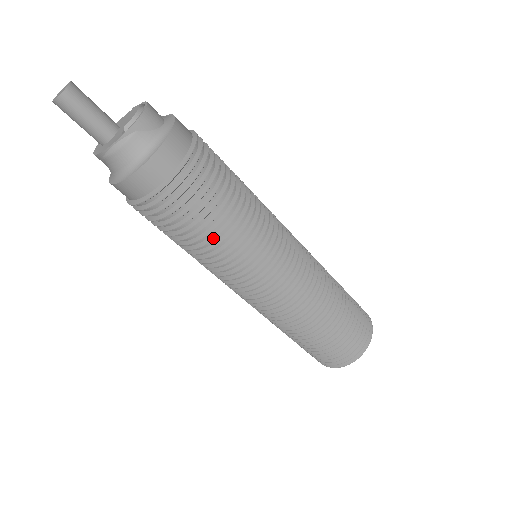
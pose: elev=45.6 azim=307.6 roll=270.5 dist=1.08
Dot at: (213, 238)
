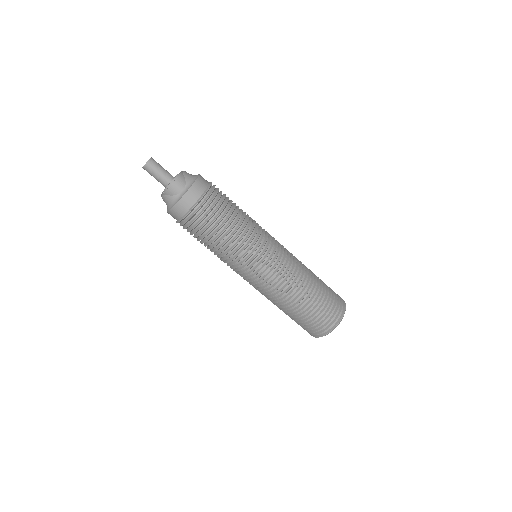
Dot at: (208, 248)
